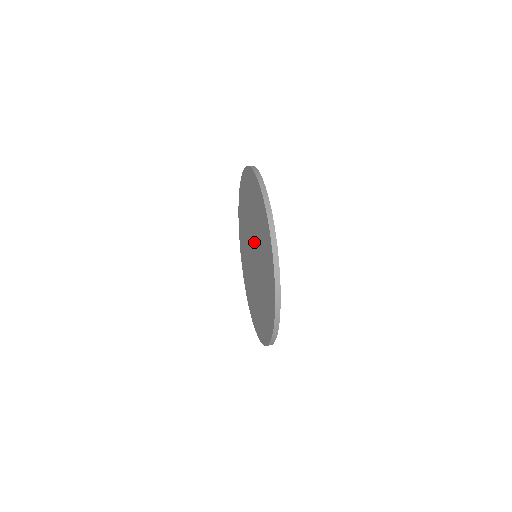
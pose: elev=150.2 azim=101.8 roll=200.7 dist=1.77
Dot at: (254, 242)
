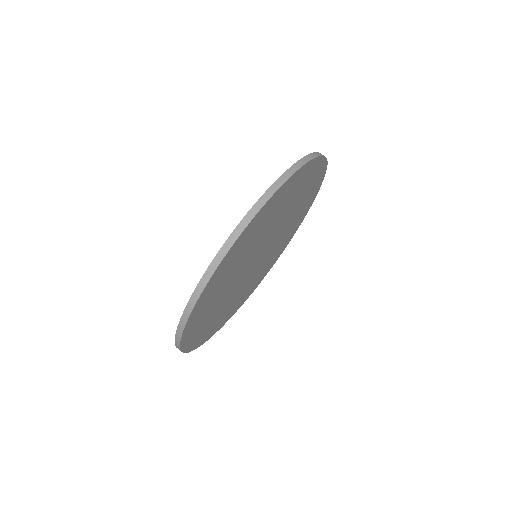
Dot at: occluded
